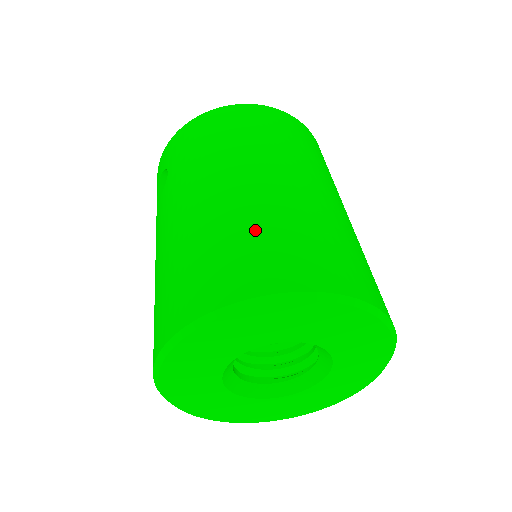
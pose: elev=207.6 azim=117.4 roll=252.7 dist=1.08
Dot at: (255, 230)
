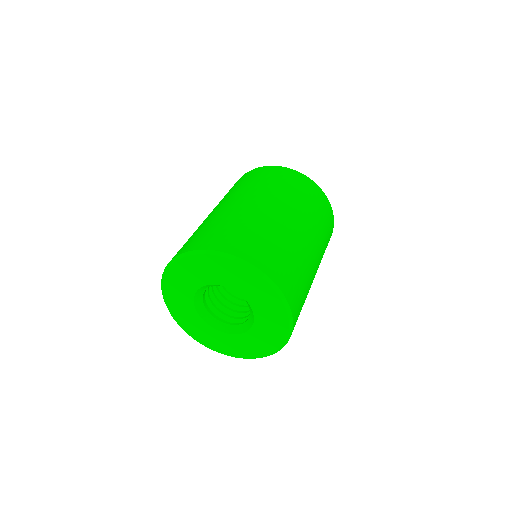
Dot at: (234, 225)
